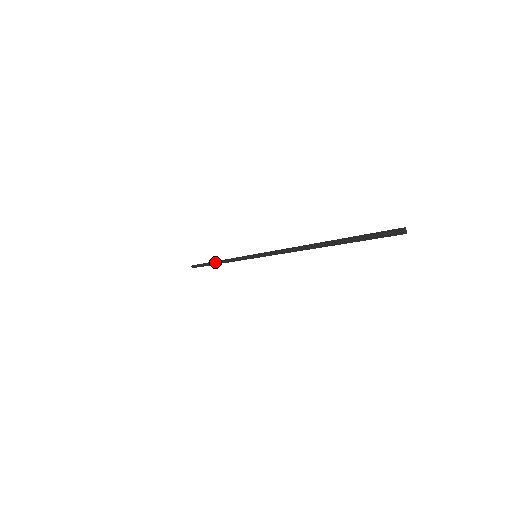
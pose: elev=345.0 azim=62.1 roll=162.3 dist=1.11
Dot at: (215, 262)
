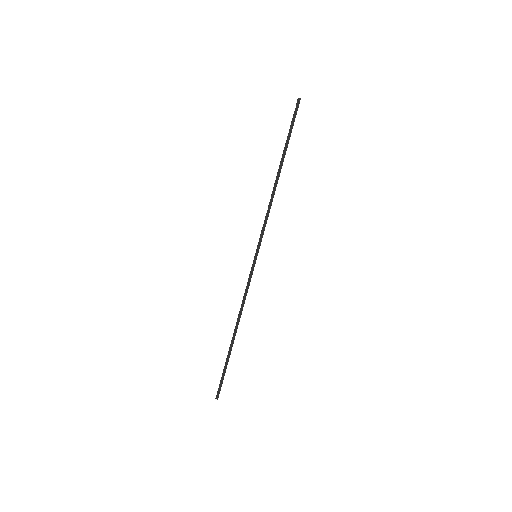
Dot at: (233, 334)
